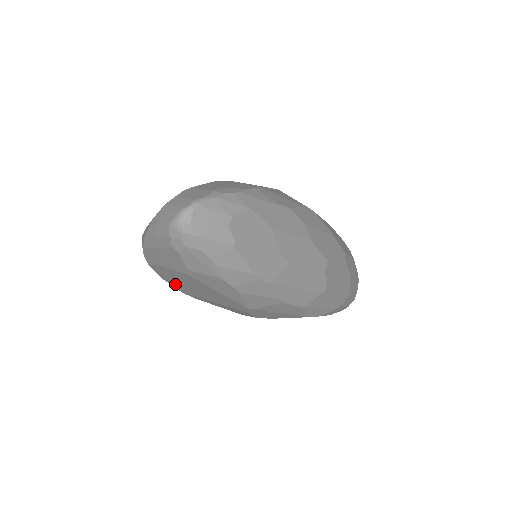
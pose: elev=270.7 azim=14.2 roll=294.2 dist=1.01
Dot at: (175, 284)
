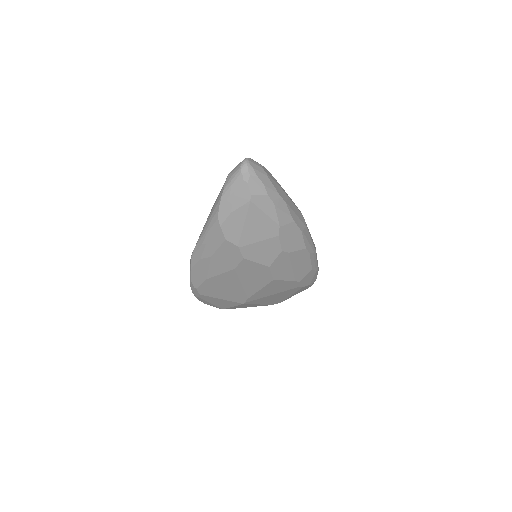
Dot at: (236, 236)
